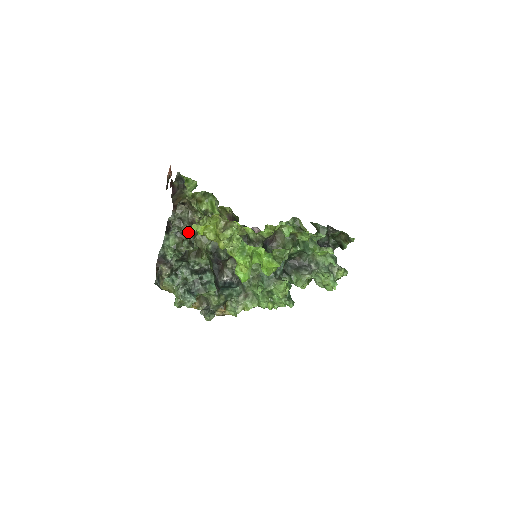
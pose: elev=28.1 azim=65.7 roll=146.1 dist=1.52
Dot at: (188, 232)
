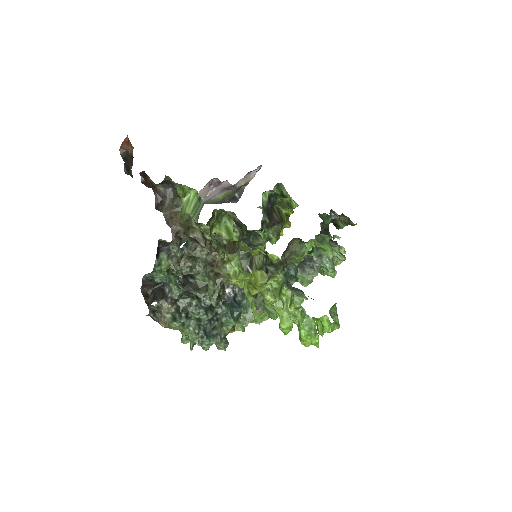
Dot at: (216, 286)
